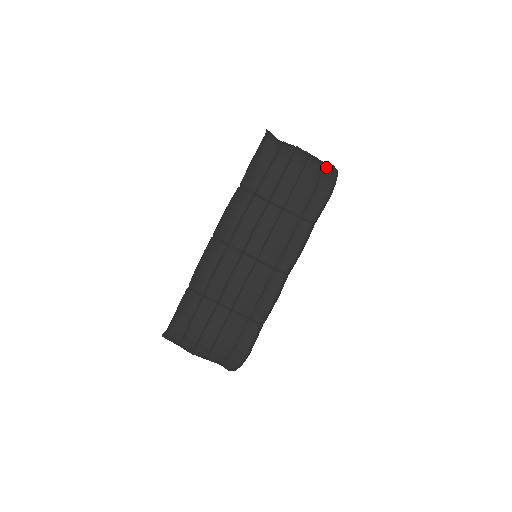
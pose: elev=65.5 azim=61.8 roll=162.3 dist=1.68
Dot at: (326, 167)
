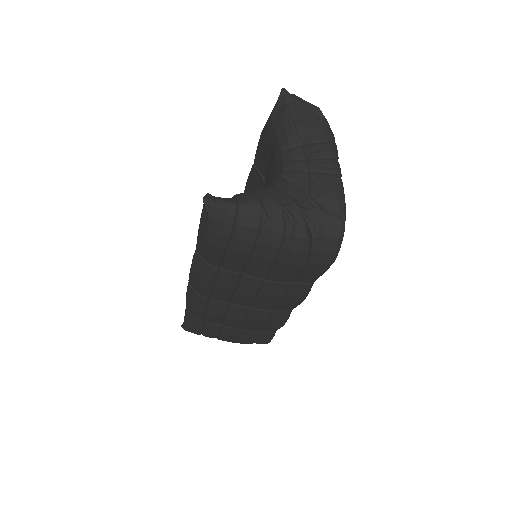
Dot at: (321, 229)
